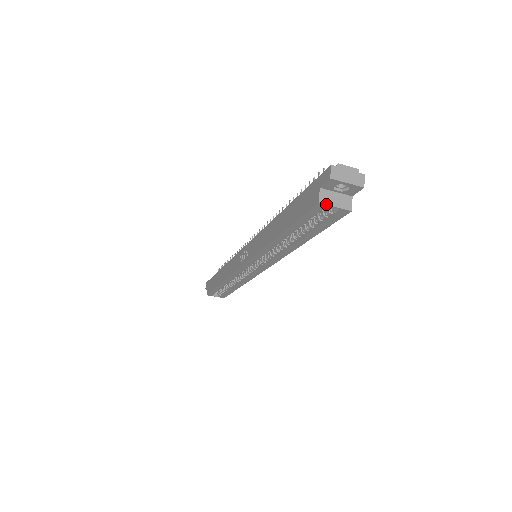
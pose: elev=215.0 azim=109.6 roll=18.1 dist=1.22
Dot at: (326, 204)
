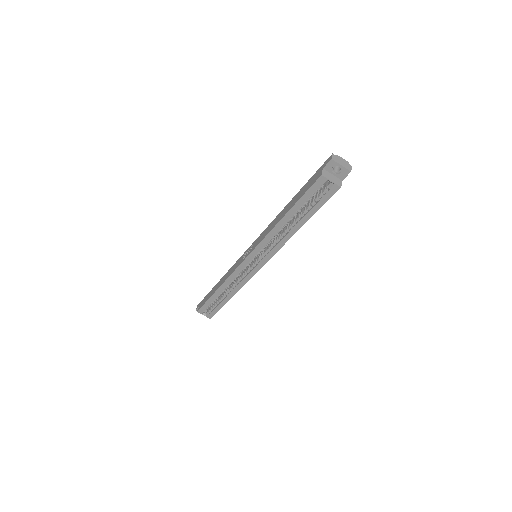
Dot at: (326, 177)
